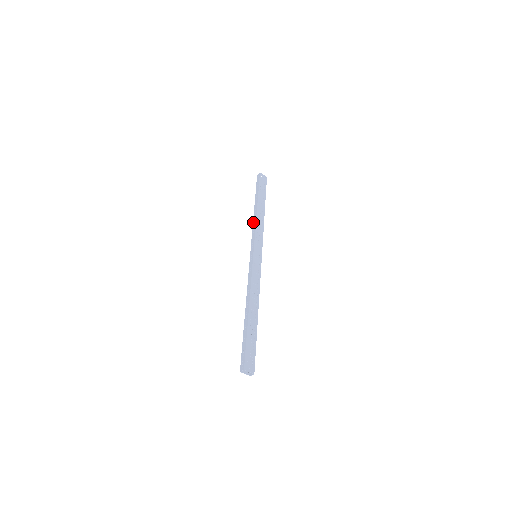
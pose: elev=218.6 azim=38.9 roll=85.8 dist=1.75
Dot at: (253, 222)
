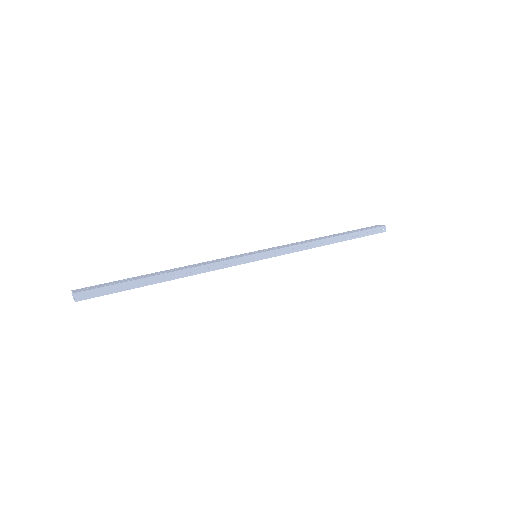
Dot at: occluded
